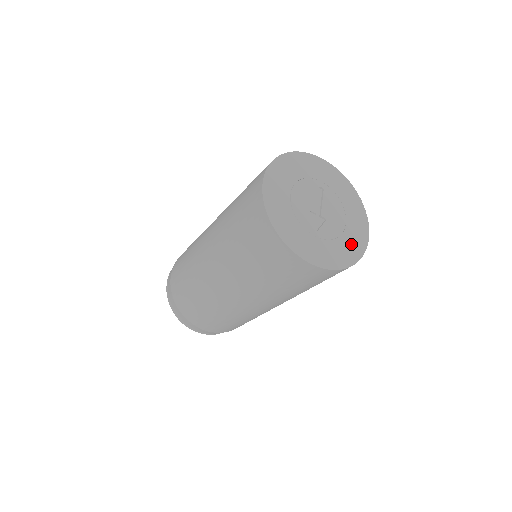
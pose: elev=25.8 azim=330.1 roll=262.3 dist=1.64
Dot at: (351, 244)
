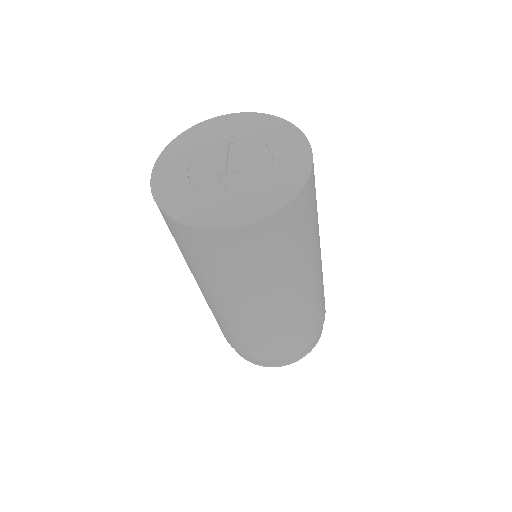
Dot at: (284, 180)
